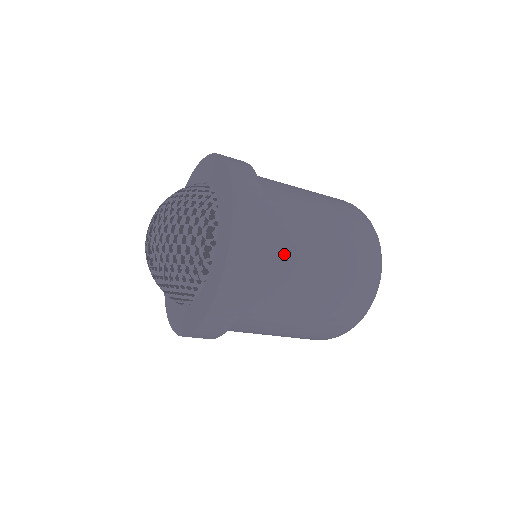
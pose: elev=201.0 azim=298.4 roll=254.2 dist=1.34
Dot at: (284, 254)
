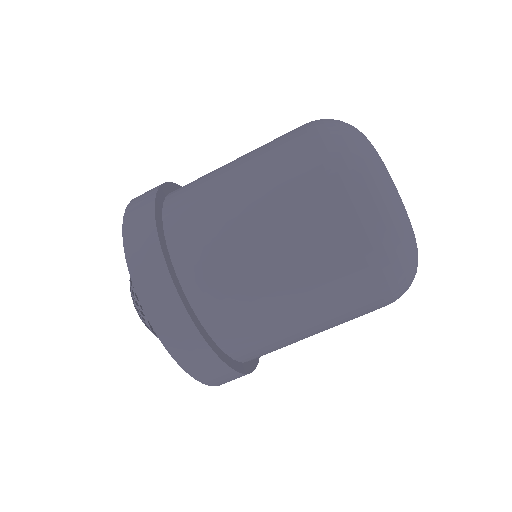
Dot at: (194, 200)
